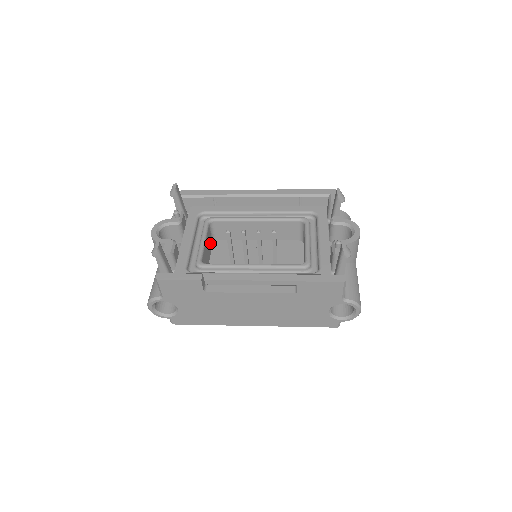
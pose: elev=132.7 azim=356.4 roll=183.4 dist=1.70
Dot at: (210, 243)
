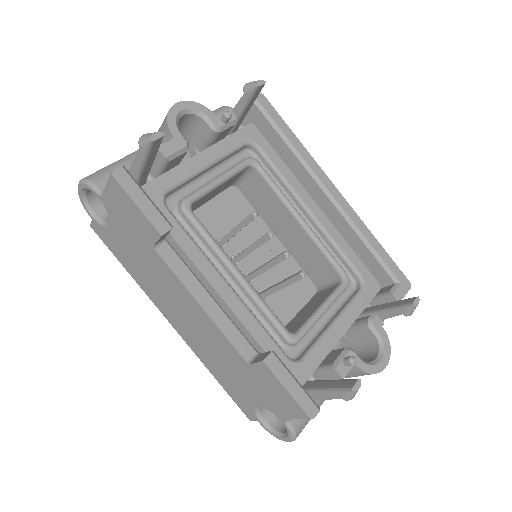
Dot at: (227, 185)
